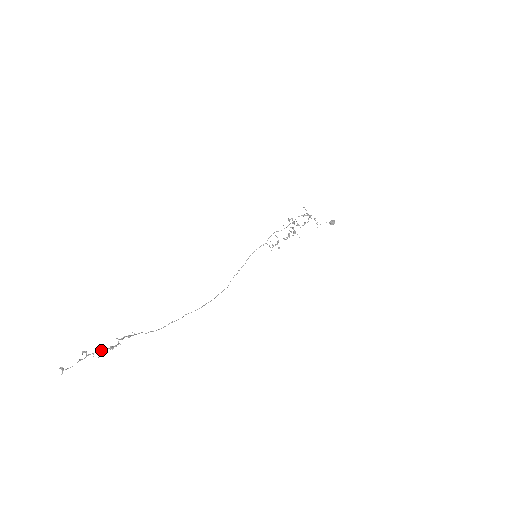
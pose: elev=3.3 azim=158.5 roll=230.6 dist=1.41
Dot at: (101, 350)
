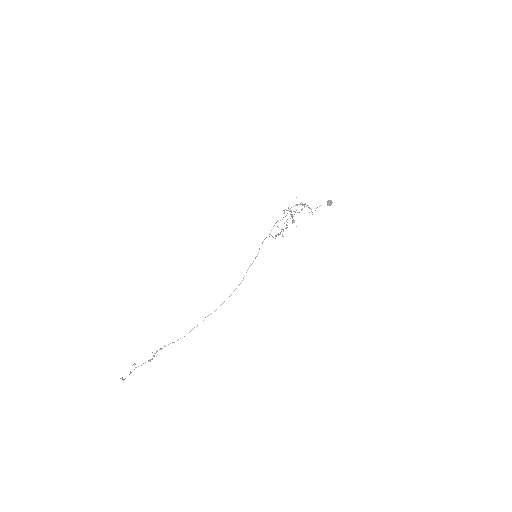
Dot at: occluded
